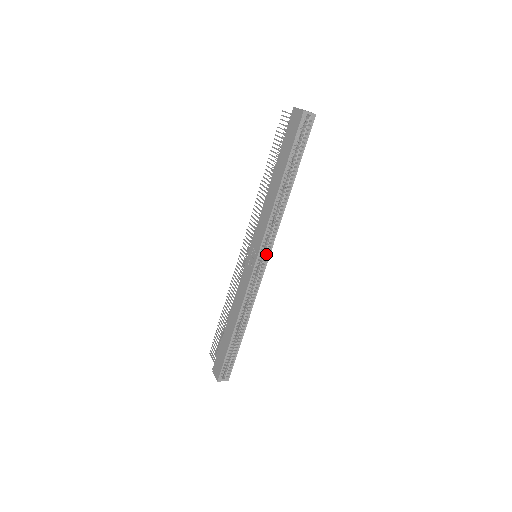
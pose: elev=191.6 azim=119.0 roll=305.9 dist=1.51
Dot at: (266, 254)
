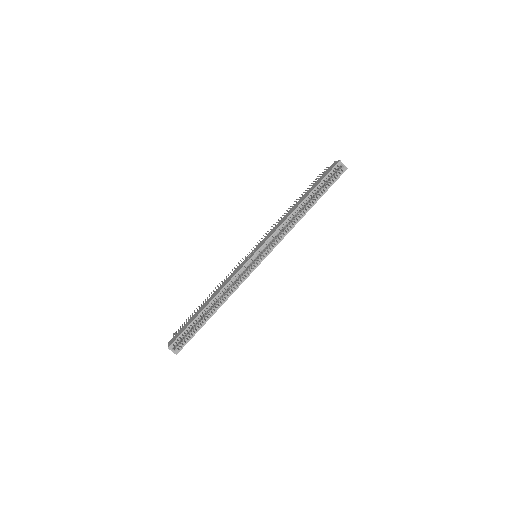
Dot at: occluded
